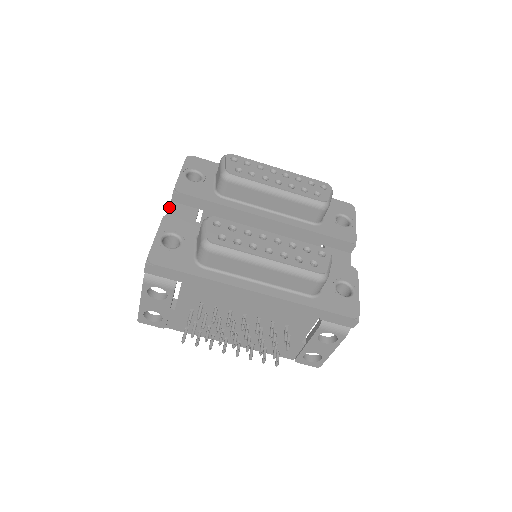
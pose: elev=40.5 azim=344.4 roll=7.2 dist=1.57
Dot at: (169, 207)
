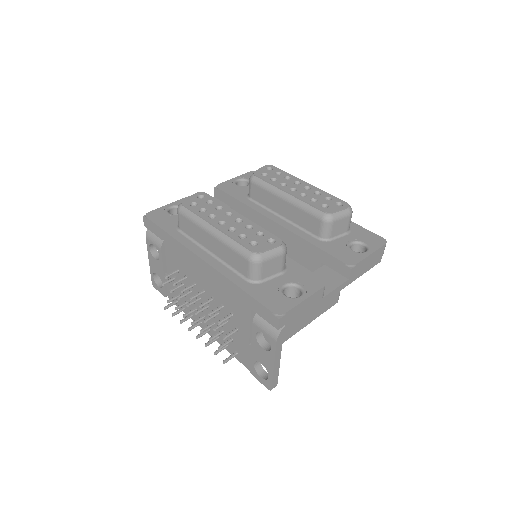
Dot at: occluded
